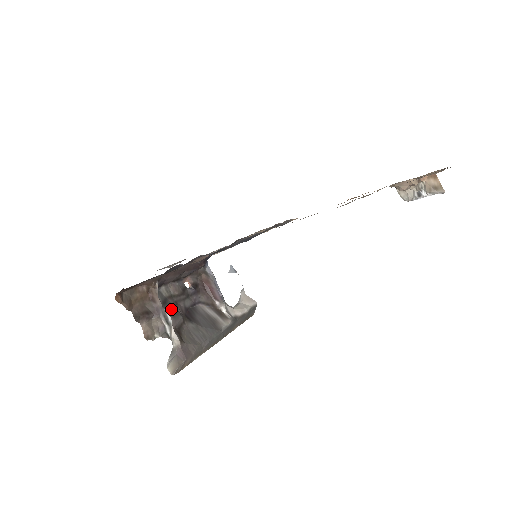
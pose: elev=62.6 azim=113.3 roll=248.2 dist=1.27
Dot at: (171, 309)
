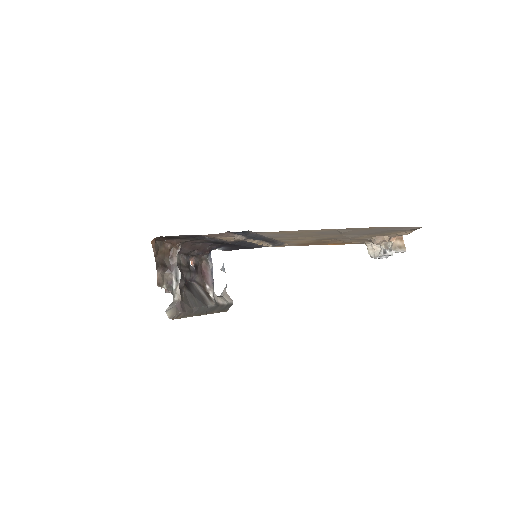
Dot at: occluded
